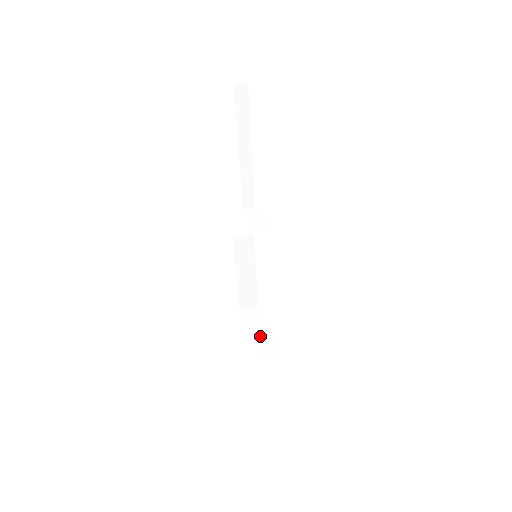
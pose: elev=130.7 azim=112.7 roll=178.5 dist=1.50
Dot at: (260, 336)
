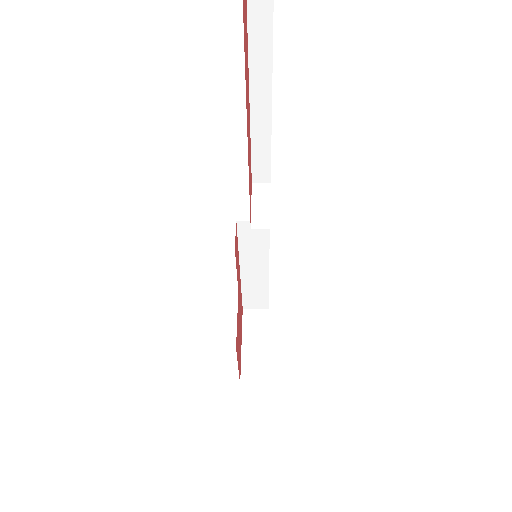
Dot at: (251, 352)
